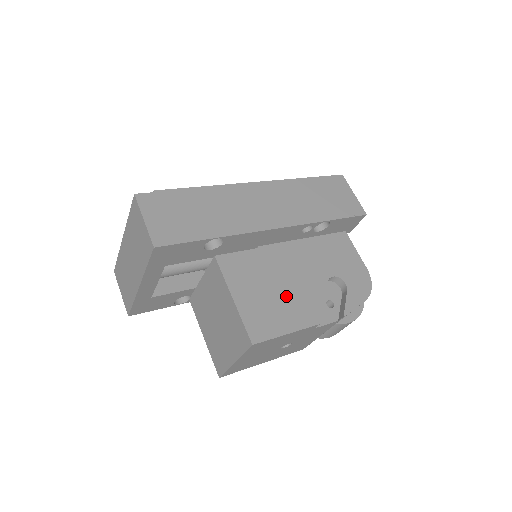
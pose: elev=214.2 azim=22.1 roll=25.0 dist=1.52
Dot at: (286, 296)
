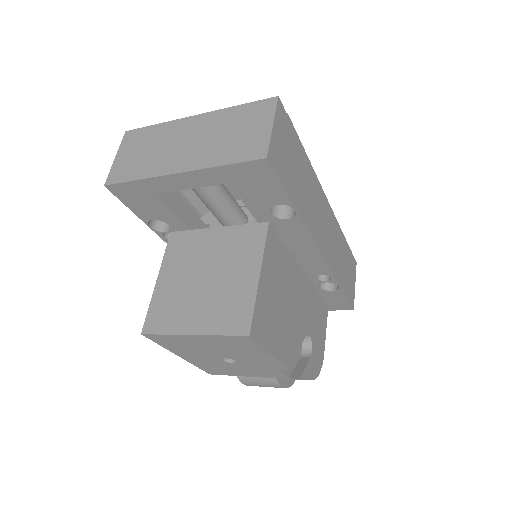
Dot at: (284, 317)
